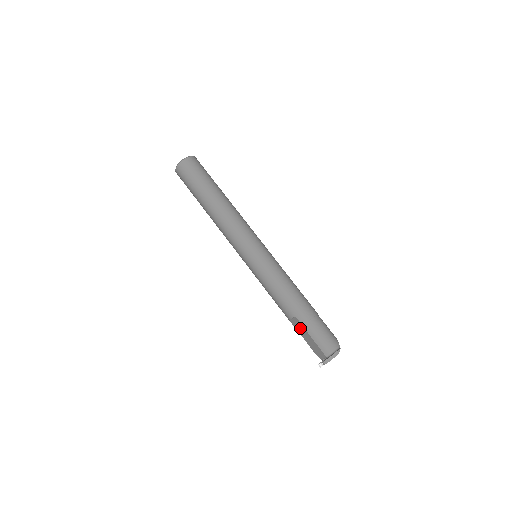
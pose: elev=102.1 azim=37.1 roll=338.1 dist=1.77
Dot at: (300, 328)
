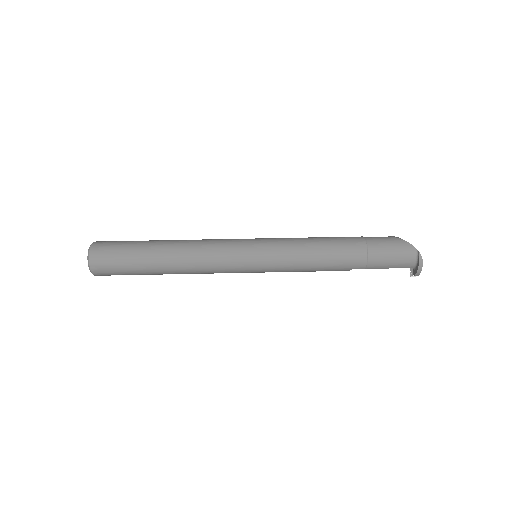
Dot at: occluded
